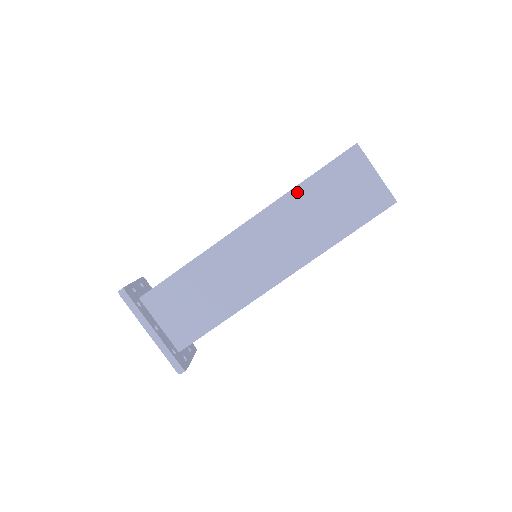
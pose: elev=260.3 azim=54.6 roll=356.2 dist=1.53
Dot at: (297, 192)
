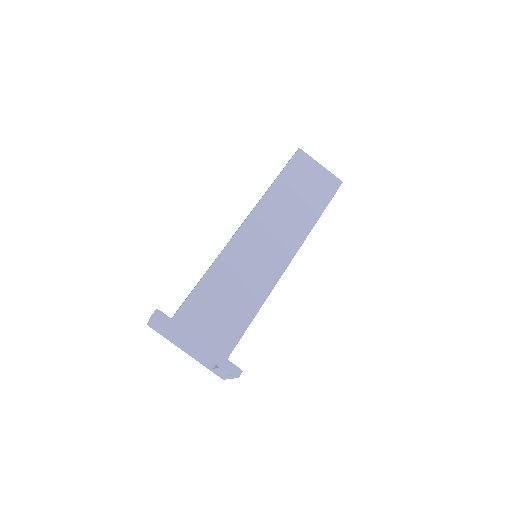
Dot at: (272, 191)
